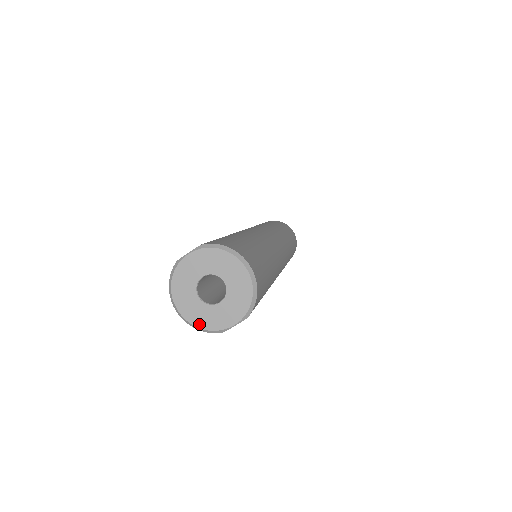
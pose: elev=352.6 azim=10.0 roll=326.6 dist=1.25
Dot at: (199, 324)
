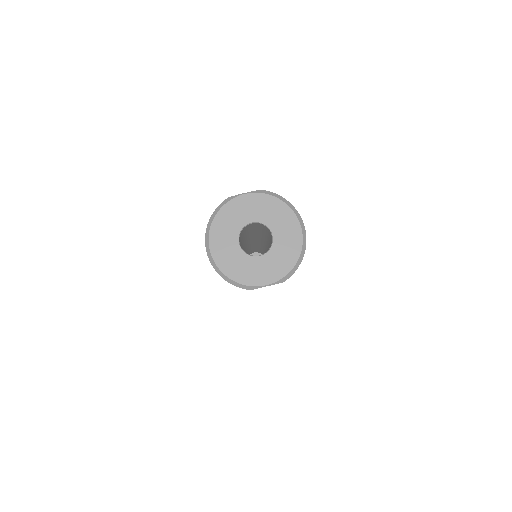
Dot at: (228, 272)
